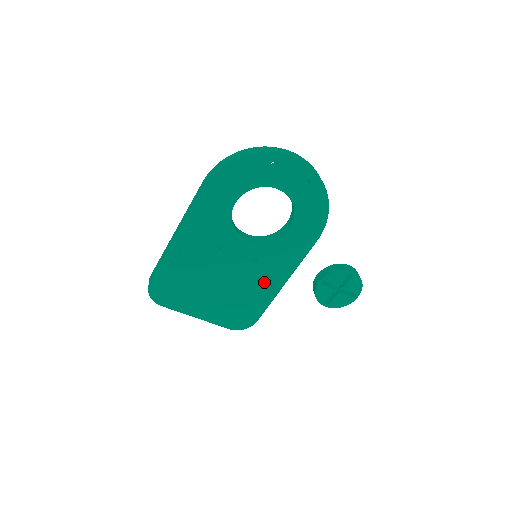
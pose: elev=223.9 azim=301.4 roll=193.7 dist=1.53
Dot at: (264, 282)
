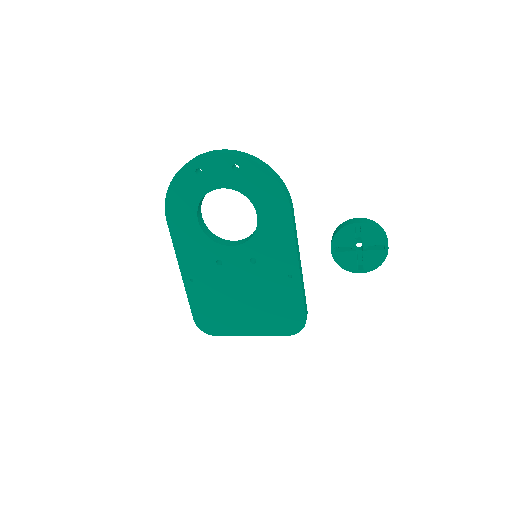
Dot at: (279, 277)
